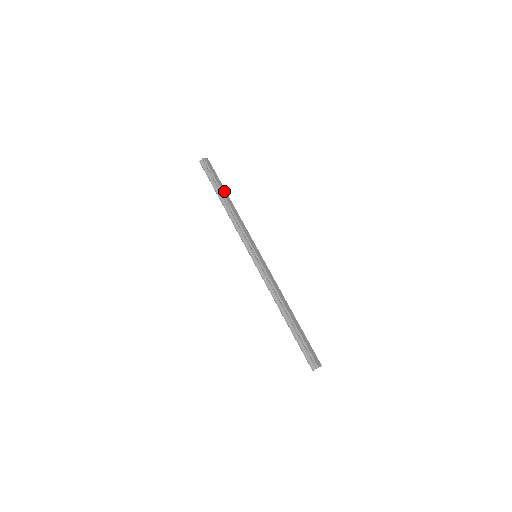
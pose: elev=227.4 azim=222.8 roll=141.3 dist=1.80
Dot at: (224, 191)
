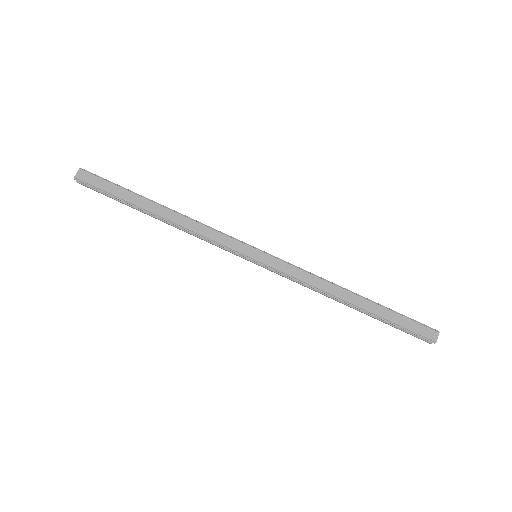
Dot at: (142, 202)
